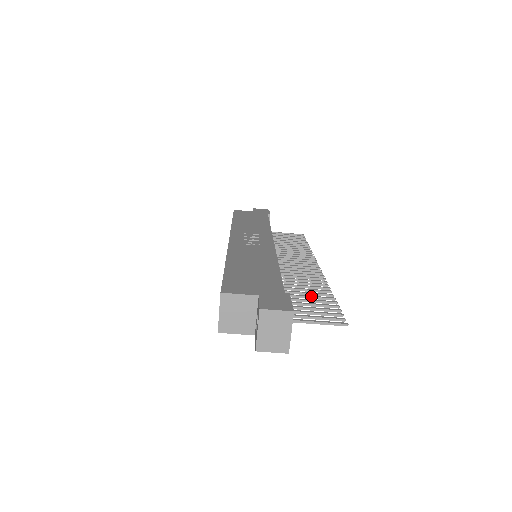
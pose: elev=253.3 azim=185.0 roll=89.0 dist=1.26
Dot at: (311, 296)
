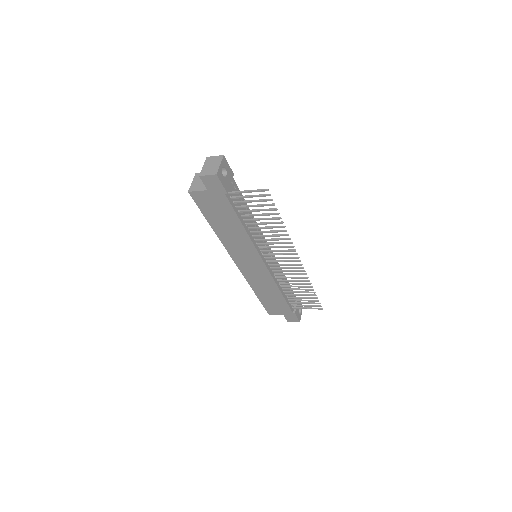
Dot at: (265, 218)
